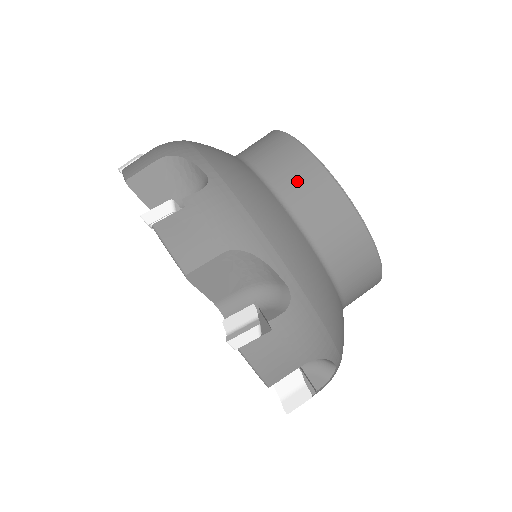
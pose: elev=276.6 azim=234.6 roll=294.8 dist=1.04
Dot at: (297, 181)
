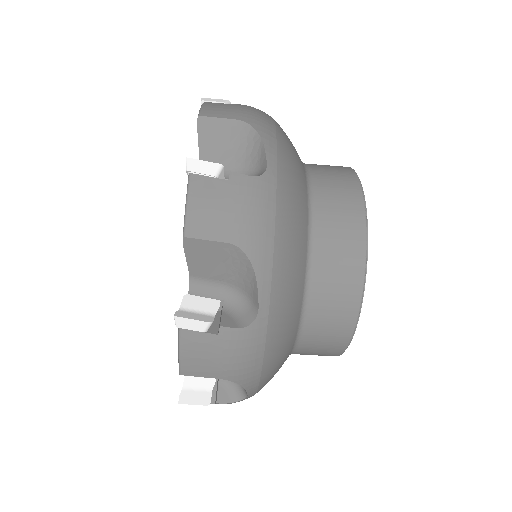
Dot at: (328, 316)
